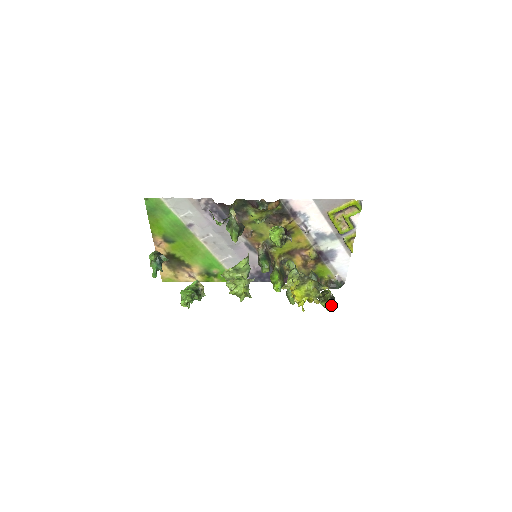
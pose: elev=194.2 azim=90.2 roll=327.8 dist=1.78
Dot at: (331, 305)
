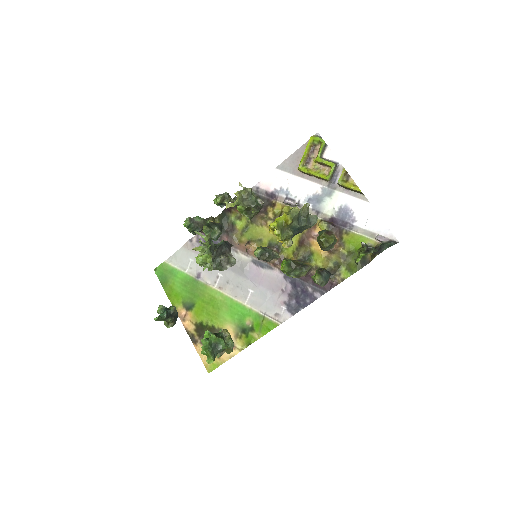
Dot at: (367, 252)
